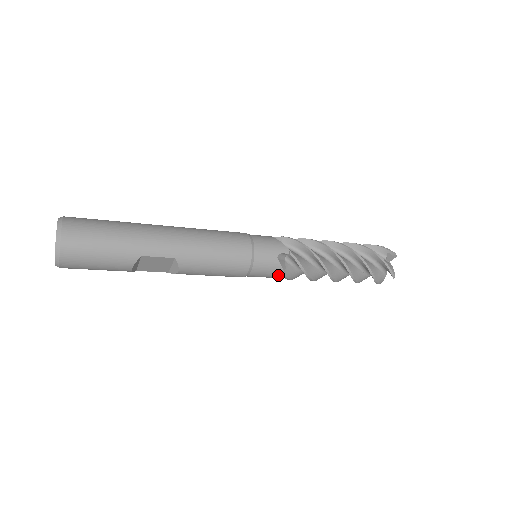
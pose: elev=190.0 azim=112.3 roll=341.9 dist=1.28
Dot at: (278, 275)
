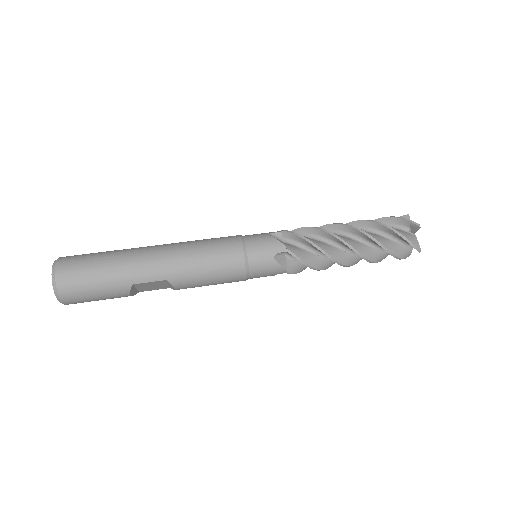
Dot at: (281, 273)
